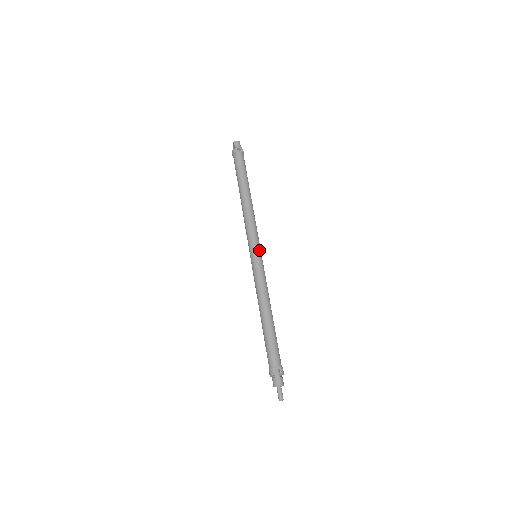
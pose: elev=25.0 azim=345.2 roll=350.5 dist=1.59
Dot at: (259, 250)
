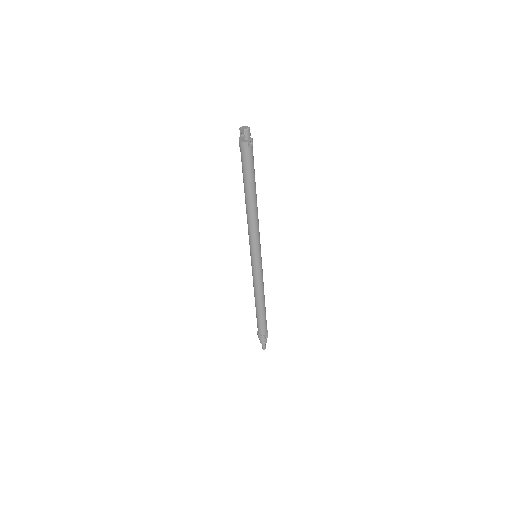
Dot at: occluded
